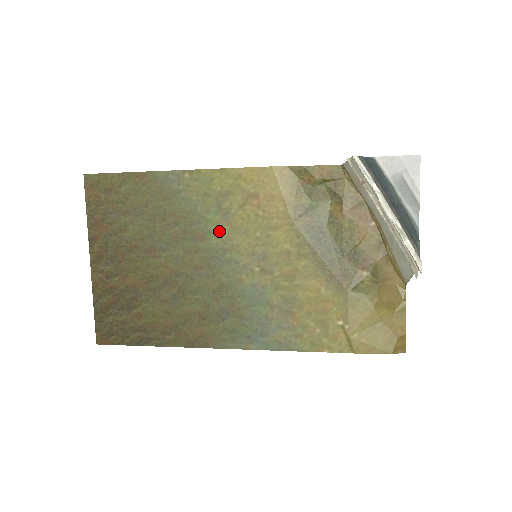
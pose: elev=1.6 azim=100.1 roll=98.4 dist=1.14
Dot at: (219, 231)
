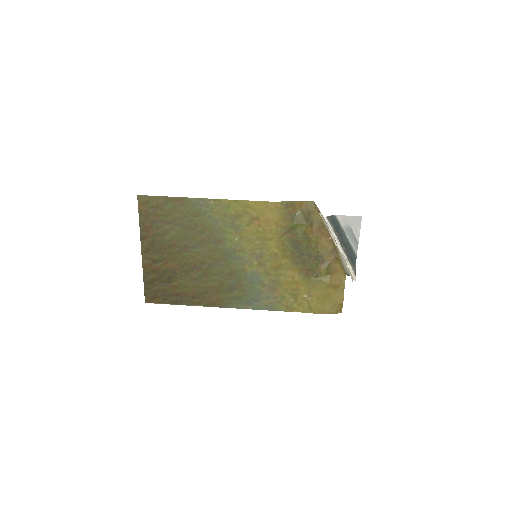
Dot at: (232, 239)
